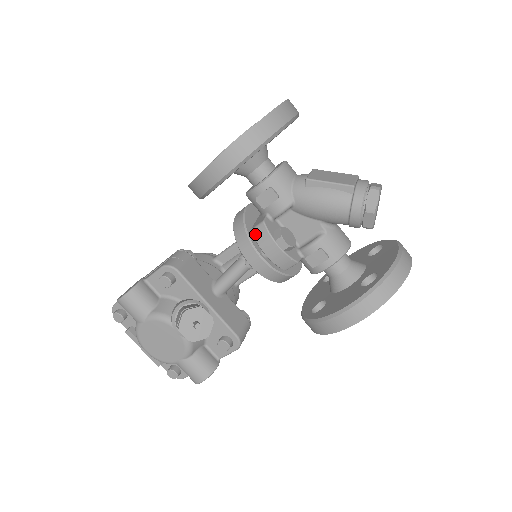
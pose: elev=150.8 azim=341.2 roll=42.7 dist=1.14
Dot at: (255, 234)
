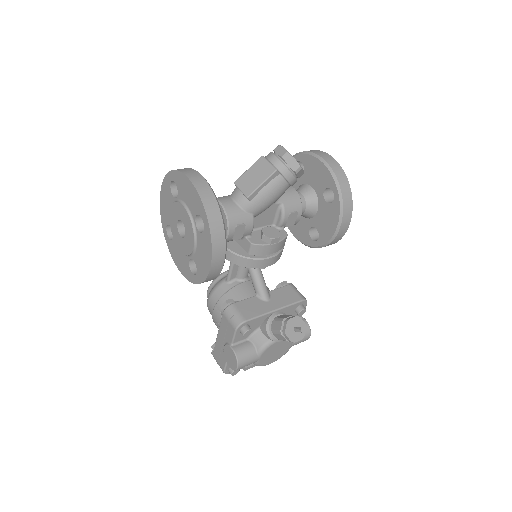
Dot at: (254, 254)
